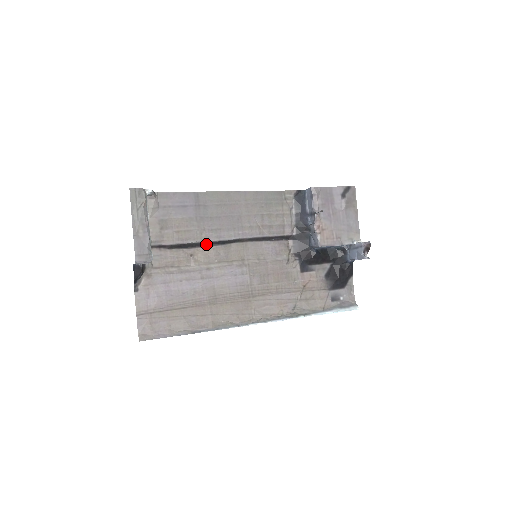
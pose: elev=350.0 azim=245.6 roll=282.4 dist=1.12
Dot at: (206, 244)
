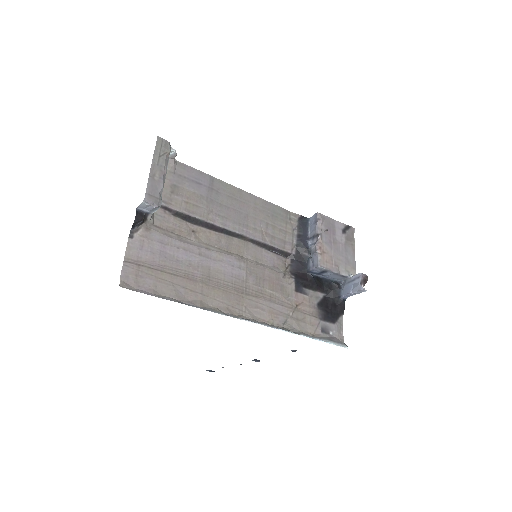
Dot at: (210, 227)
